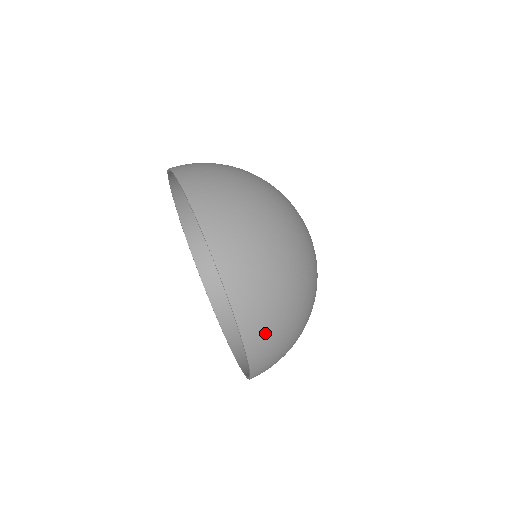
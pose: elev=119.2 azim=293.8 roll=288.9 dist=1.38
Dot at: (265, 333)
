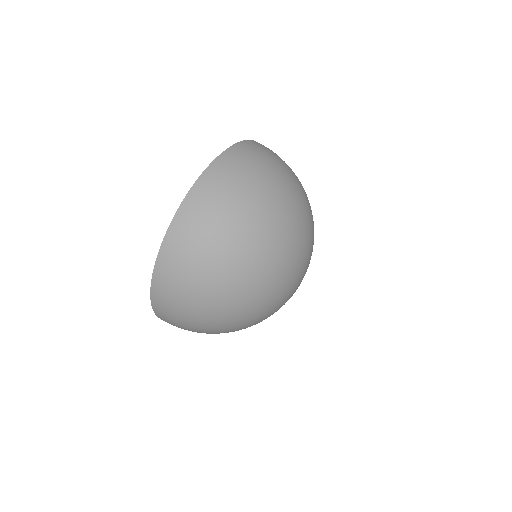
Dot at: (175, 325)
